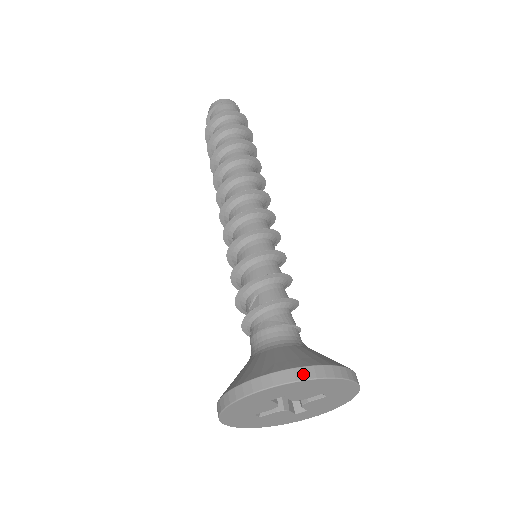
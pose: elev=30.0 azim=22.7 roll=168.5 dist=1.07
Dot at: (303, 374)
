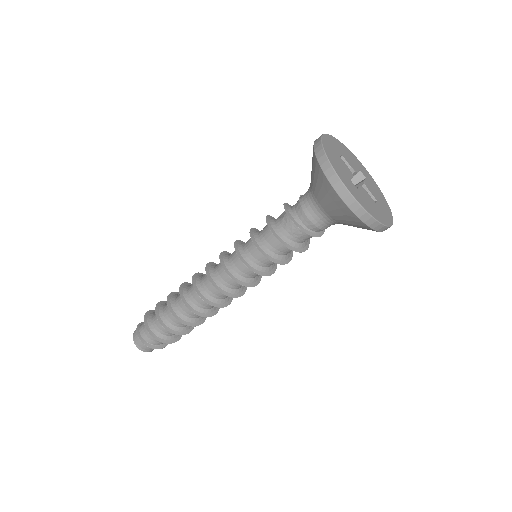
Dot at: occluded
